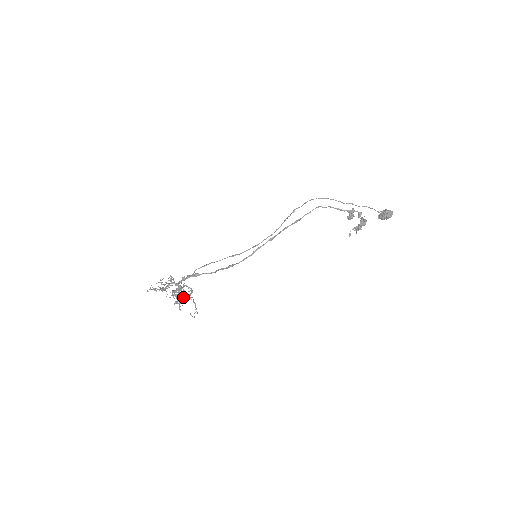
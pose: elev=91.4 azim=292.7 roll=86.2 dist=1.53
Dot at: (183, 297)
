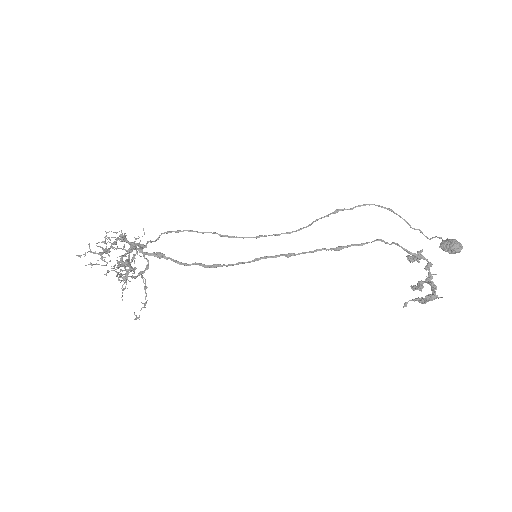
Dot at: (132, 276)
